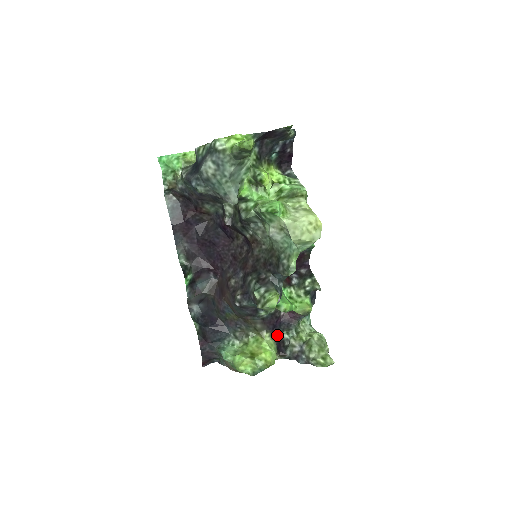
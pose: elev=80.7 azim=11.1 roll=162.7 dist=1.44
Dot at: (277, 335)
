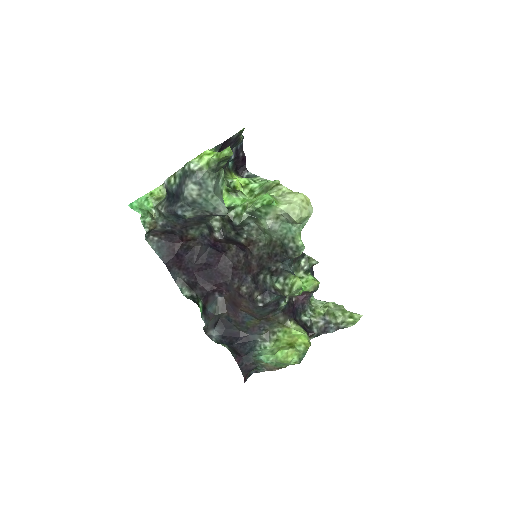
Dot at: (298, 320)
